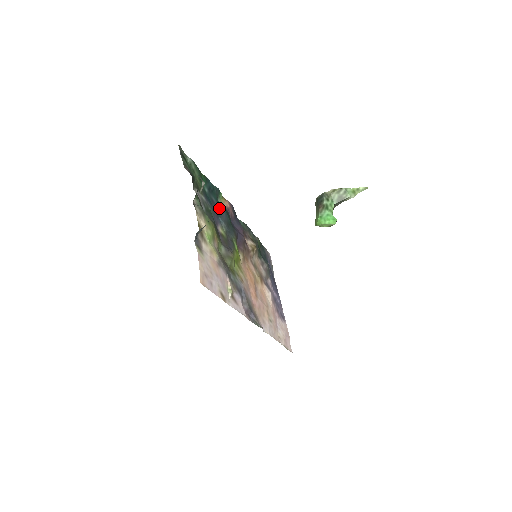
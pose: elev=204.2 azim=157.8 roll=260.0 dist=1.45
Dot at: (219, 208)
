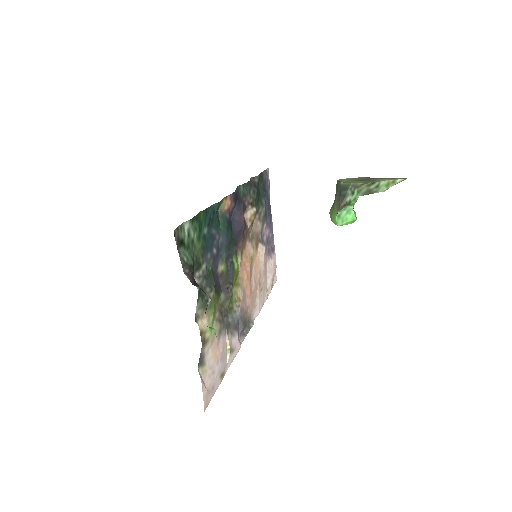
Dot at: (219, 234)
